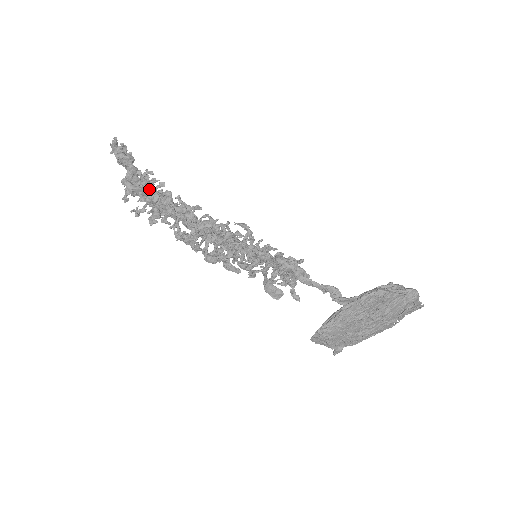
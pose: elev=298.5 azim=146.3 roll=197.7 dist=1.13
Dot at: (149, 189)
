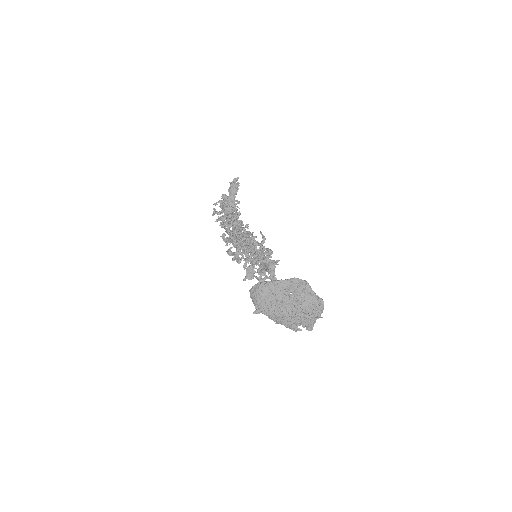
Dot at: (231, 208)
